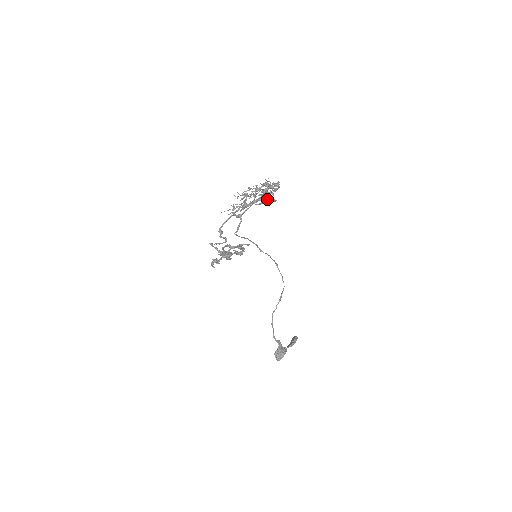
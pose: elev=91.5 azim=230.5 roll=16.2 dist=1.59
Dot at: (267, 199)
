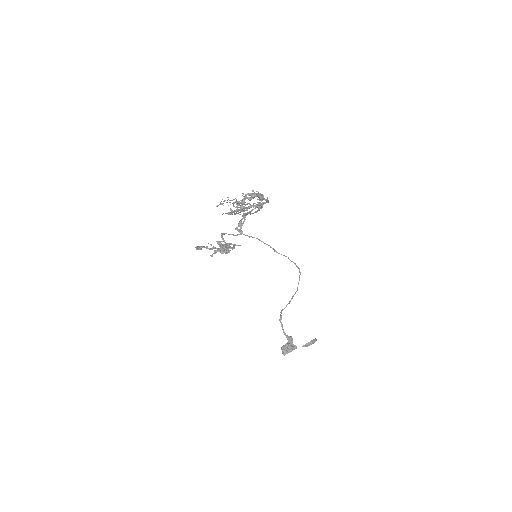
Dot at: occluded
